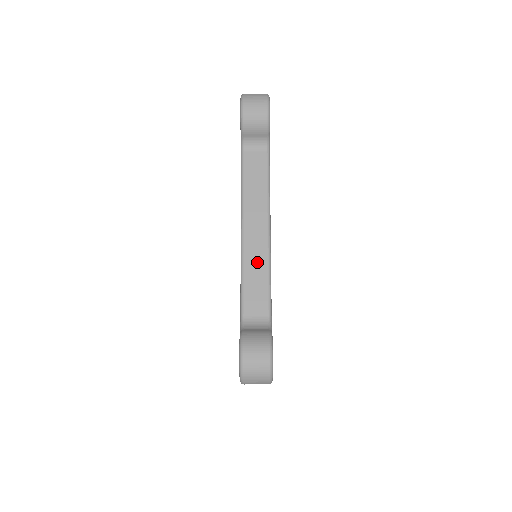
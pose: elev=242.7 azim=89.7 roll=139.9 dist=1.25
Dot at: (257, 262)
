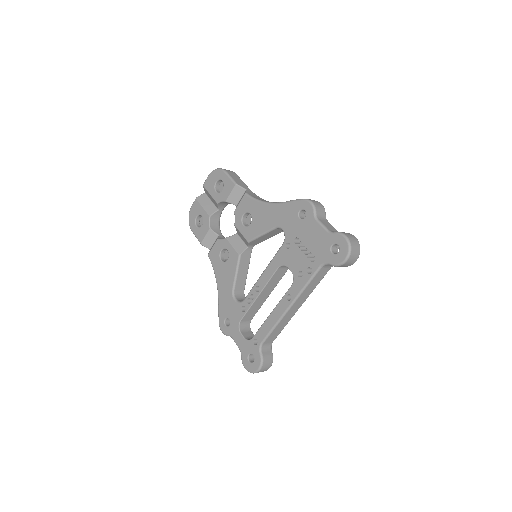
Dot at: (285, 321)
